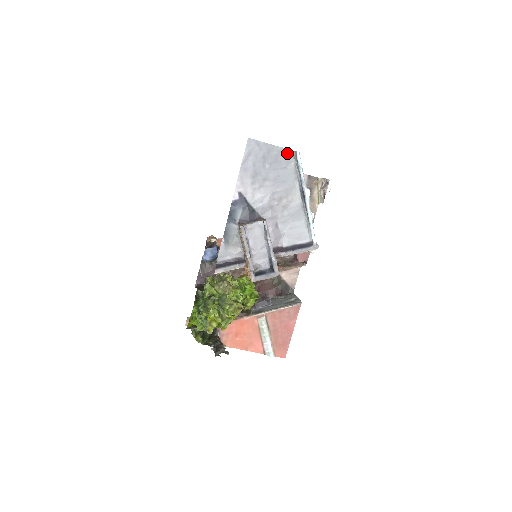
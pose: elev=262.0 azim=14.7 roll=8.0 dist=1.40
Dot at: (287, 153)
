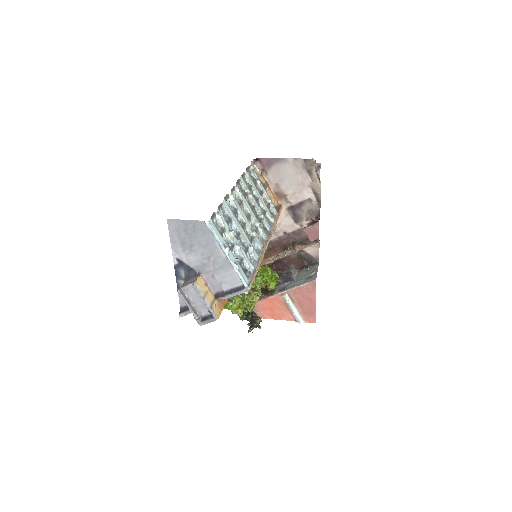
Dot at: (200, 223)
